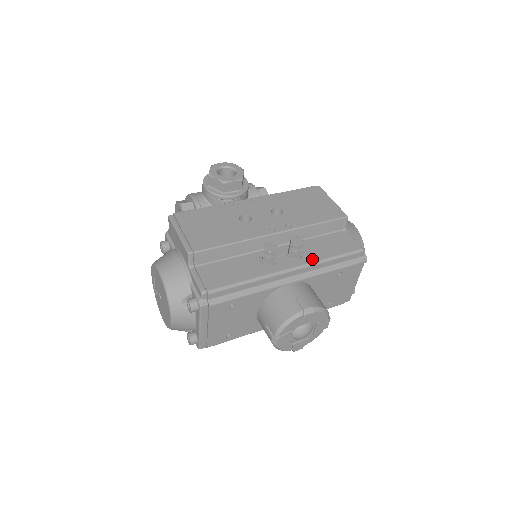
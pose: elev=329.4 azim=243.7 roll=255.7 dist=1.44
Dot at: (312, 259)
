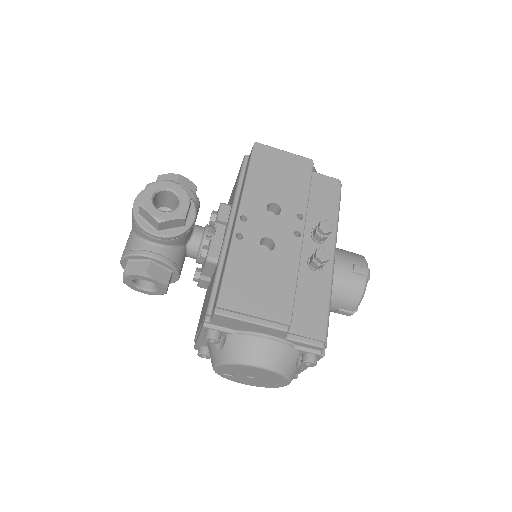
Dot at: occluded
